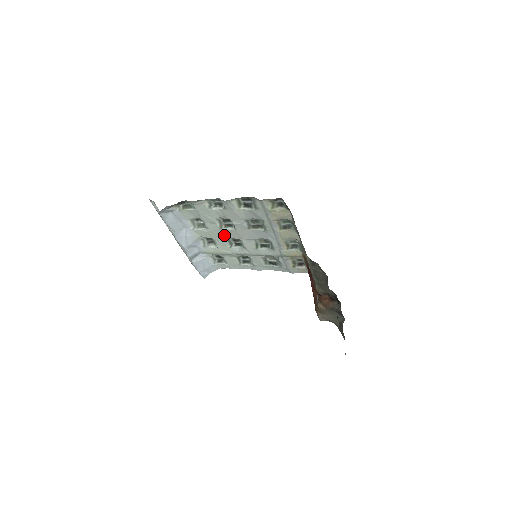
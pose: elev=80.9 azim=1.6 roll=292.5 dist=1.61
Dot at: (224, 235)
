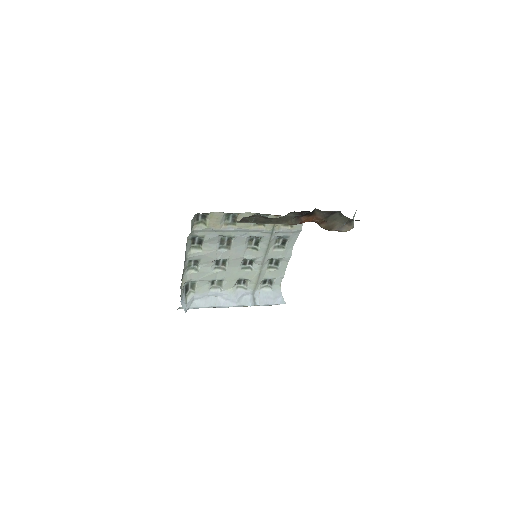
Dot at: (235, 270)
